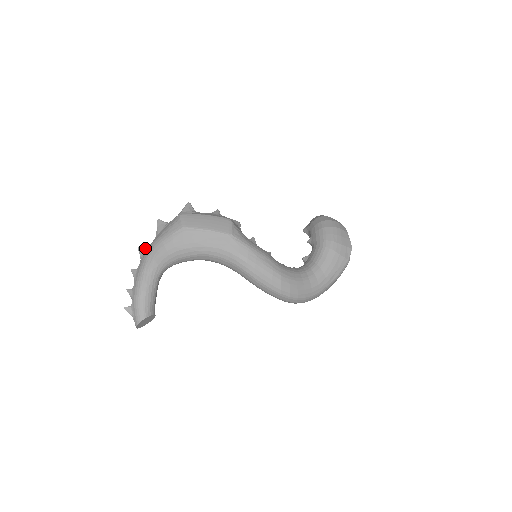
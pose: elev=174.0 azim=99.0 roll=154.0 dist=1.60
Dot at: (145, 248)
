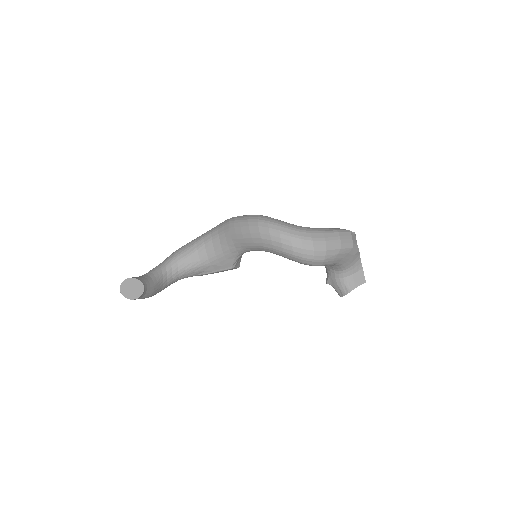
Dot at: occluded
